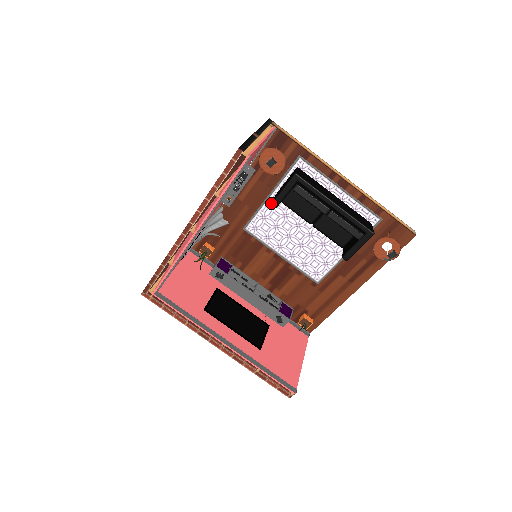
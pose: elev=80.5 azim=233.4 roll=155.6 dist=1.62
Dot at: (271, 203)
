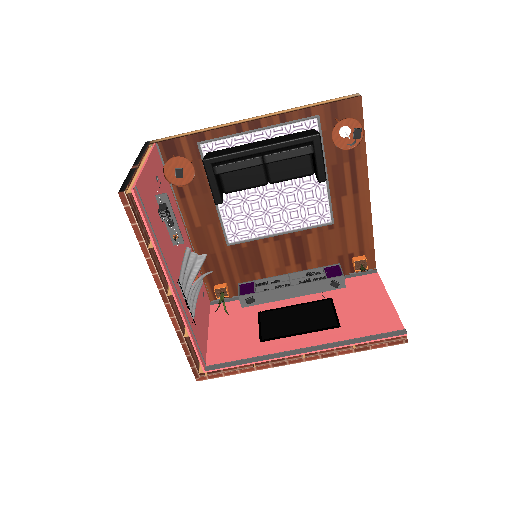
Dot at: occluded
